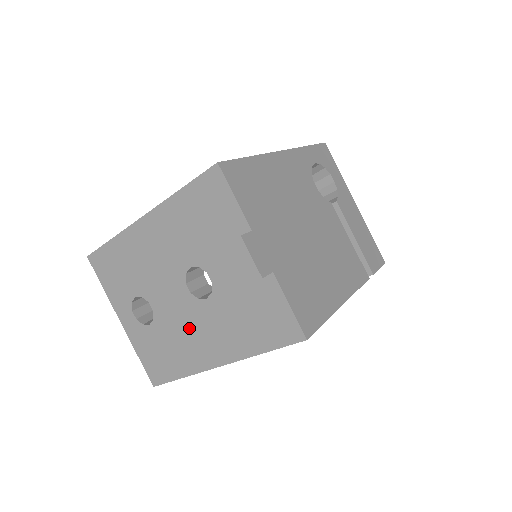
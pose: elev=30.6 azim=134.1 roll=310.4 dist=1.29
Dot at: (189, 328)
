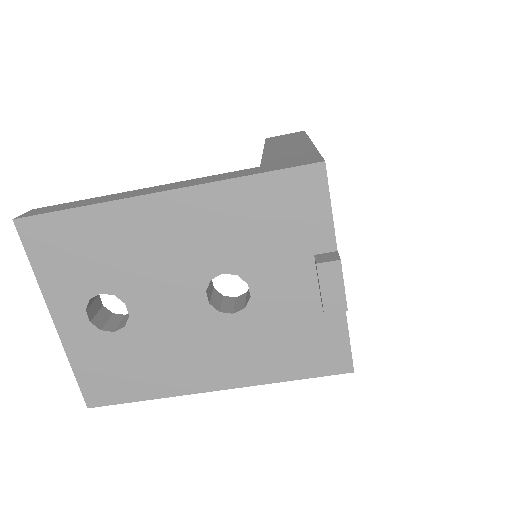
Dot at: (187, 344)
